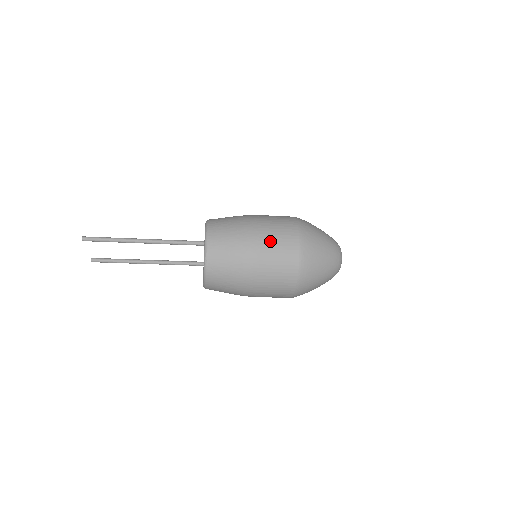
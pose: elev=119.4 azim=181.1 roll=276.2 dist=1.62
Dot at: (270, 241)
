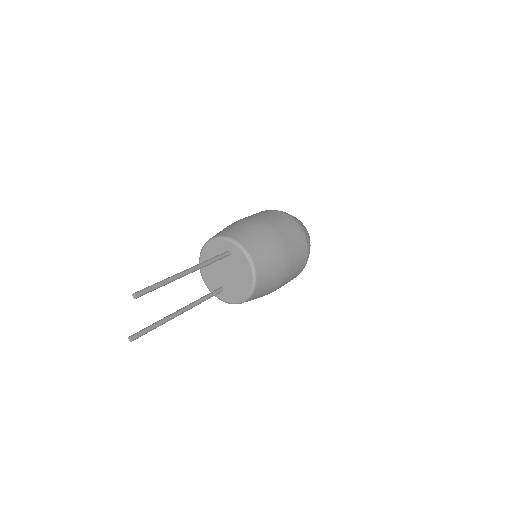
Dot at: (275, 222)
